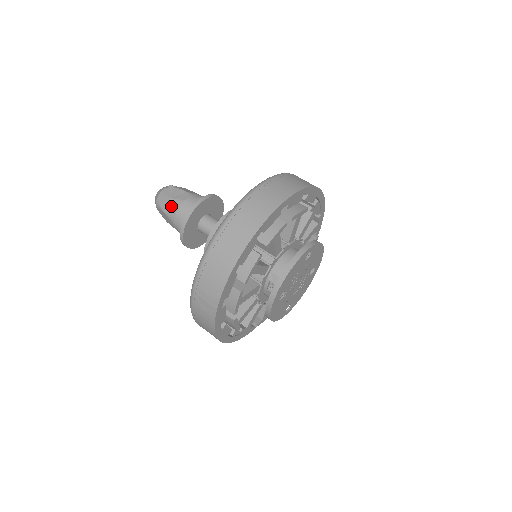
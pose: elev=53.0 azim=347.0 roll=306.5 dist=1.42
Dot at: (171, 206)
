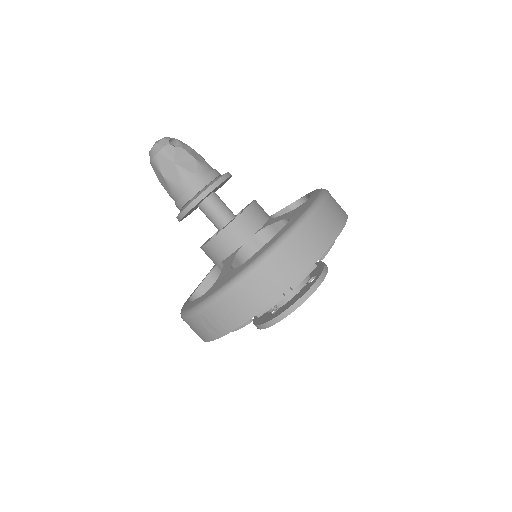
Dot at: (175, 174)
